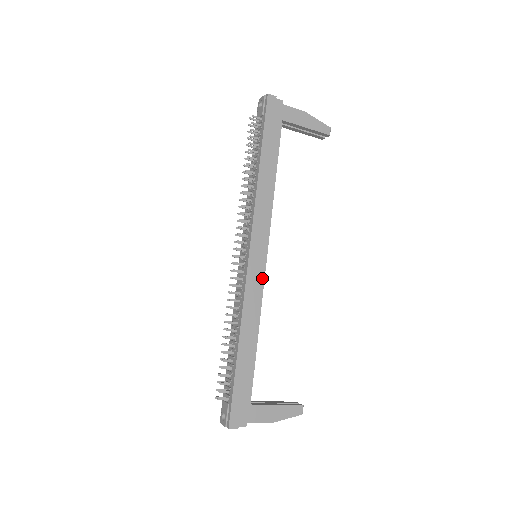
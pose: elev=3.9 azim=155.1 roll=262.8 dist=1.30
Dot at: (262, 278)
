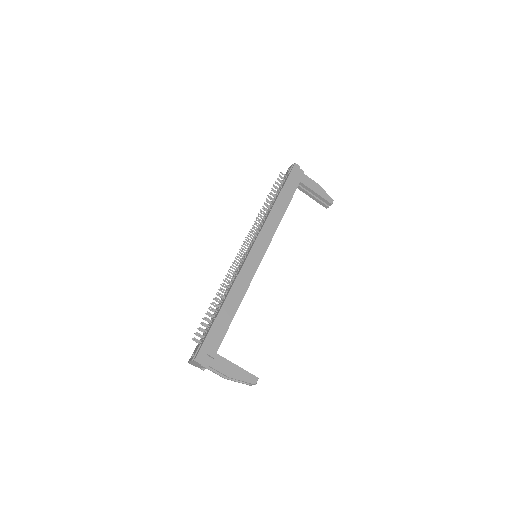
Dot at: (256, 268)
